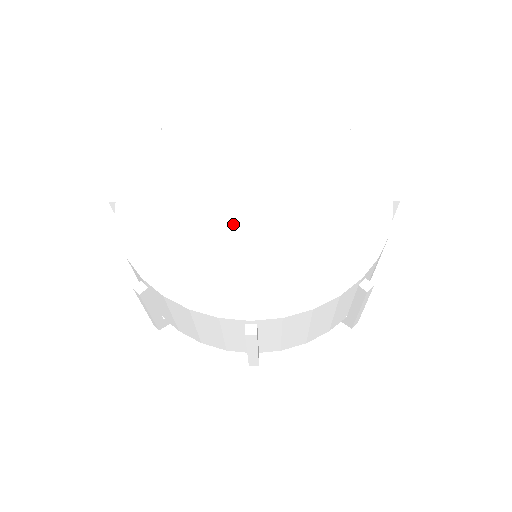
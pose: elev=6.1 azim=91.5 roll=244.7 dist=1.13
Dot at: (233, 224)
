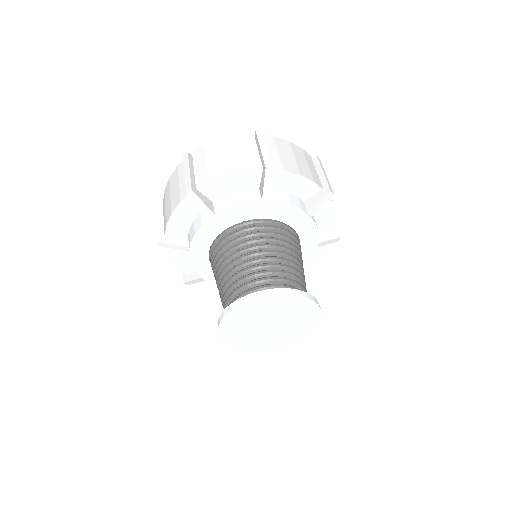
Dot at: occluded
